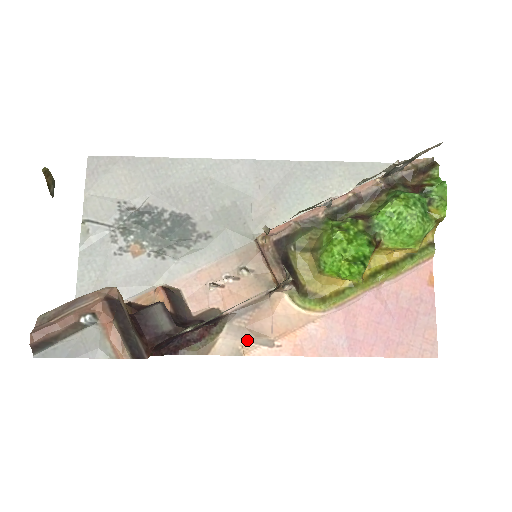
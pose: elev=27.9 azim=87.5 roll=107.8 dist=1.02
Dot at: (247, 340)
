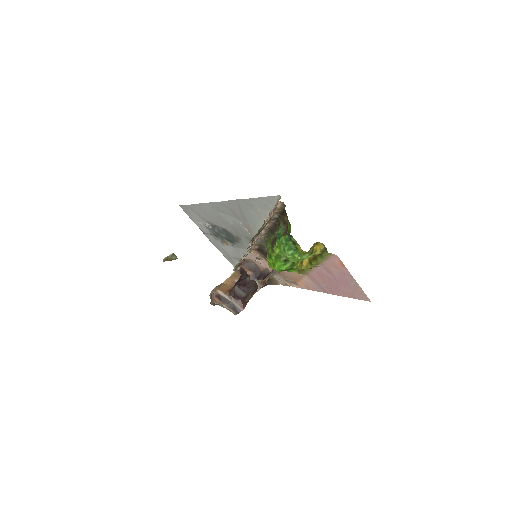
Dot at: (286, 281)
